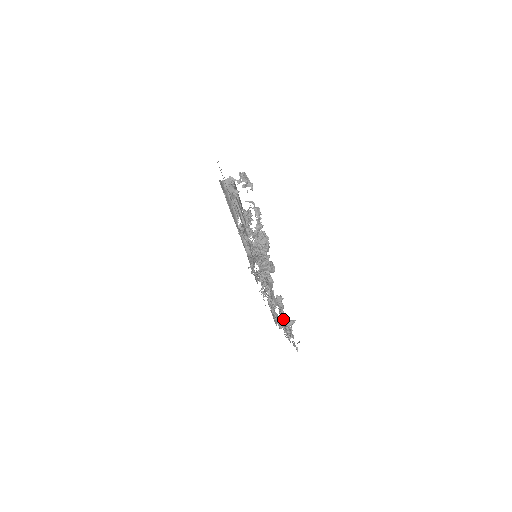
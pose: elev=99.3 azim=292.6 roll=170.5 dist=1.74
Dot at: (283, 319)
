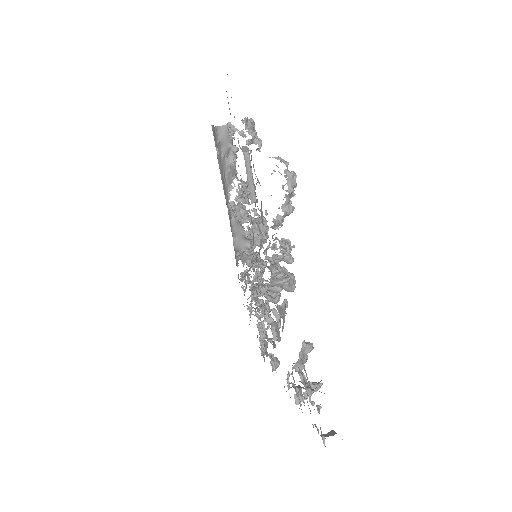
Dot at: occluded
